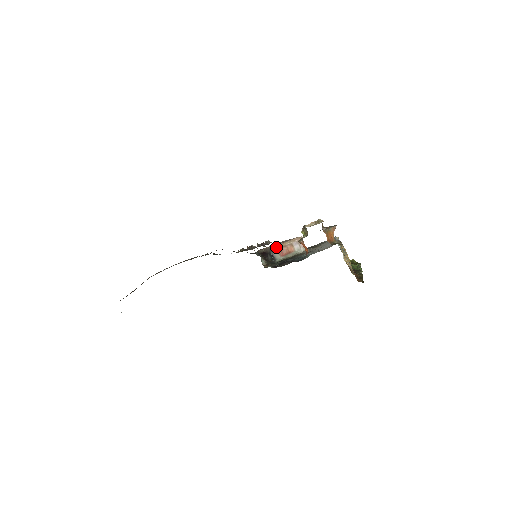
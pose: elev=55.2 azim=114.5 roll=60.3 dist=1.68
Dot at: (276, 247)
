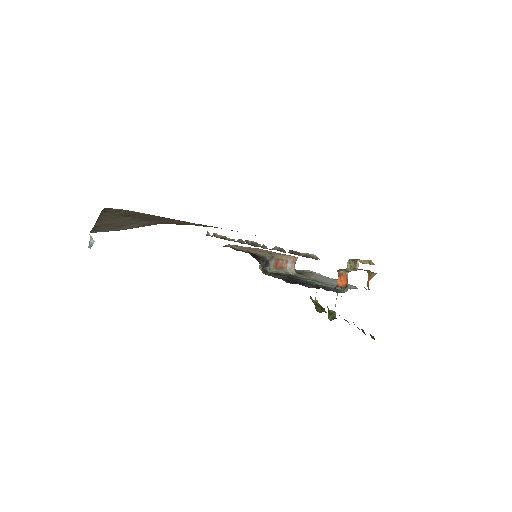
Dot at: (275, 256)
